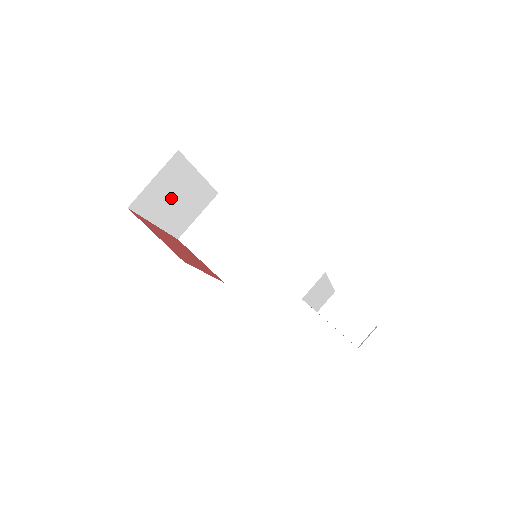
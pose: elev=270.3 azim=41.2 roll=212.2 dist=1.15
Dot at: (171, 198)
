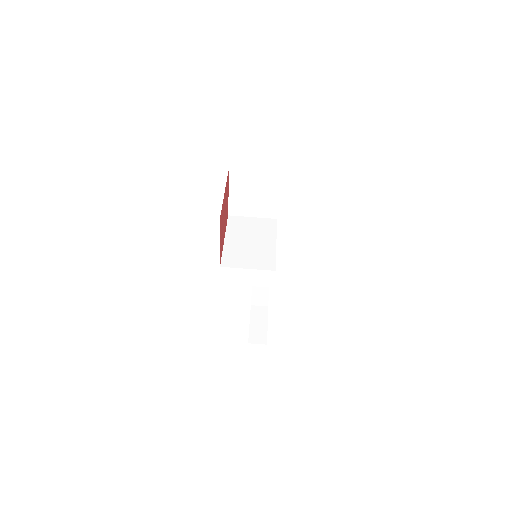
Dot at: occluded
